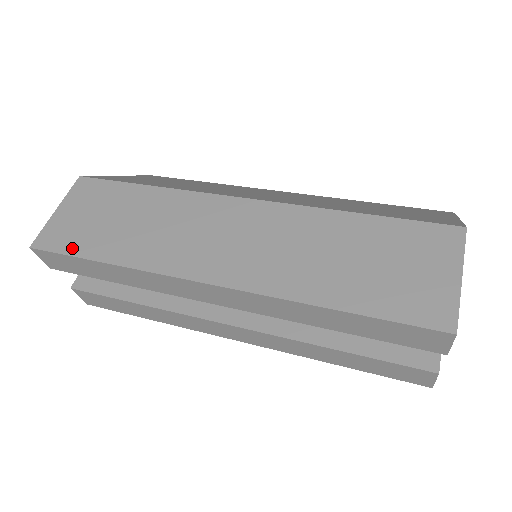
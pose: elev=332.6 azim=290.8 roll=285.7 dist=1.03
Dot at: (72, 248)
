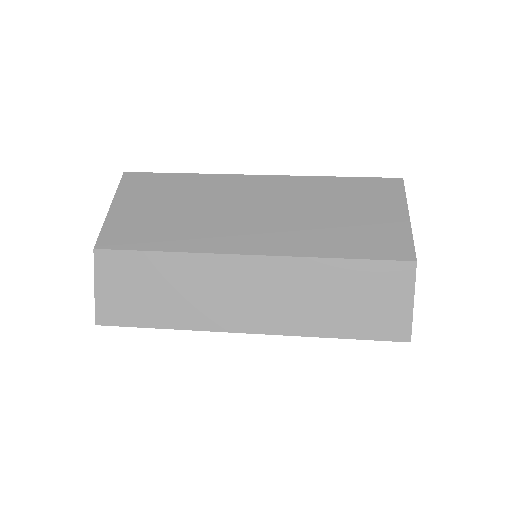
Dot at: (131, 321)
